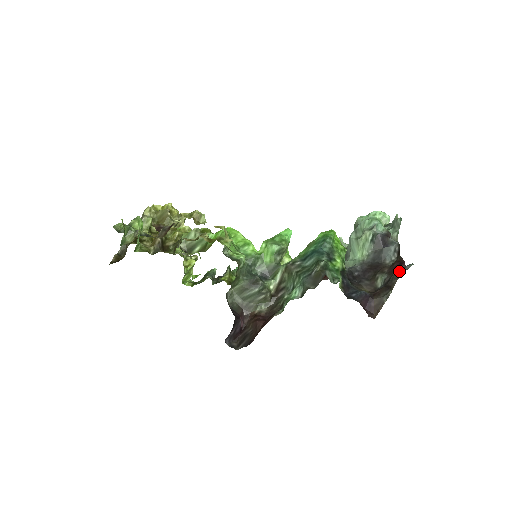
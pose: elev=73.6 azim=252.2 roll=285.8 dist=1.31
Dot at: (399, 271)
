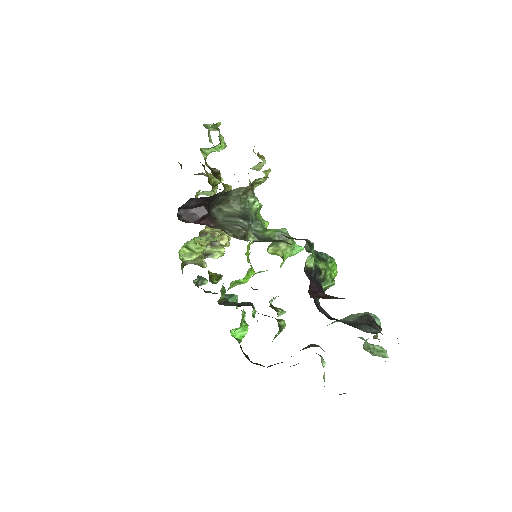
Dot at: occluded
